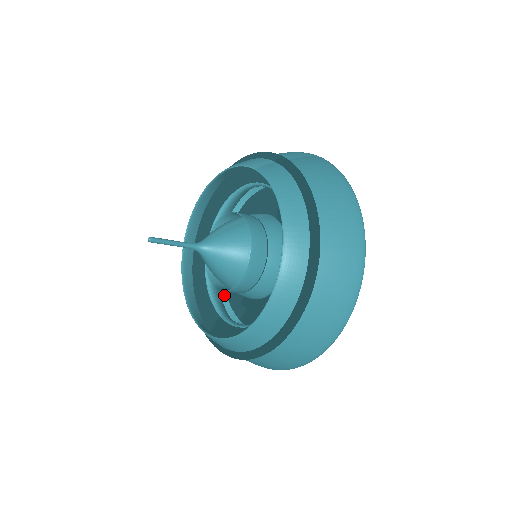
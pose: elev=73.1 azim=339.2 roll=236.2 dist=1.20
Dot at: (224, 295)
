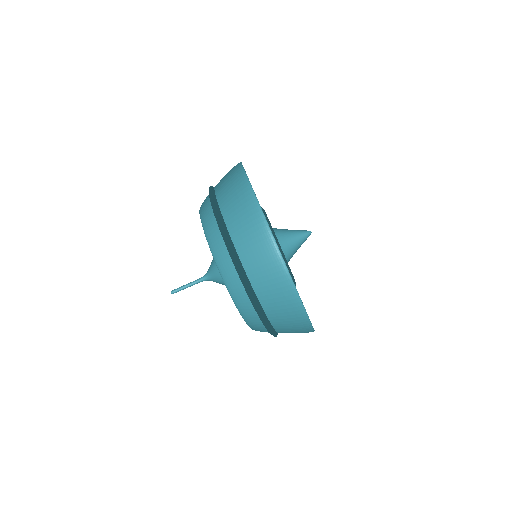
Dot at: occluded
